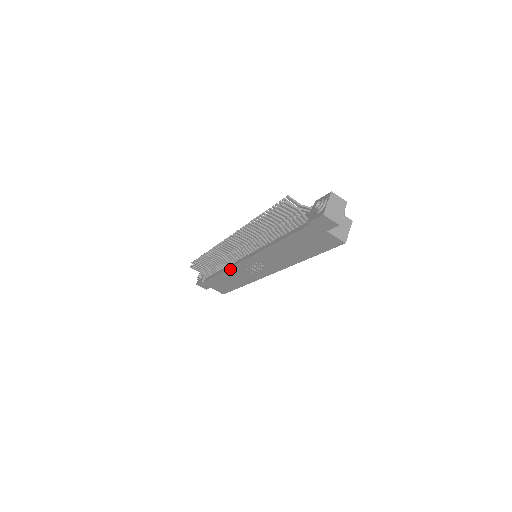
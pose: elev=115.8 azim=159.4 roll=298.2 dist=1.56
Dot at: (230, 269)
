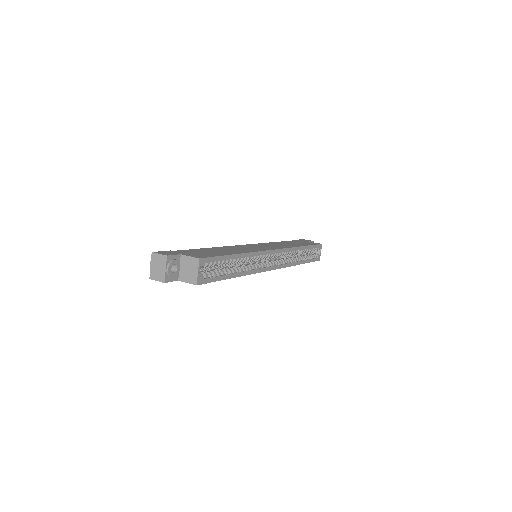
Dot at: occluded
